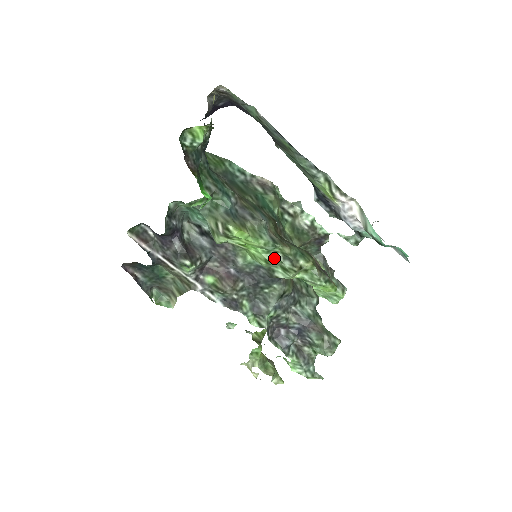
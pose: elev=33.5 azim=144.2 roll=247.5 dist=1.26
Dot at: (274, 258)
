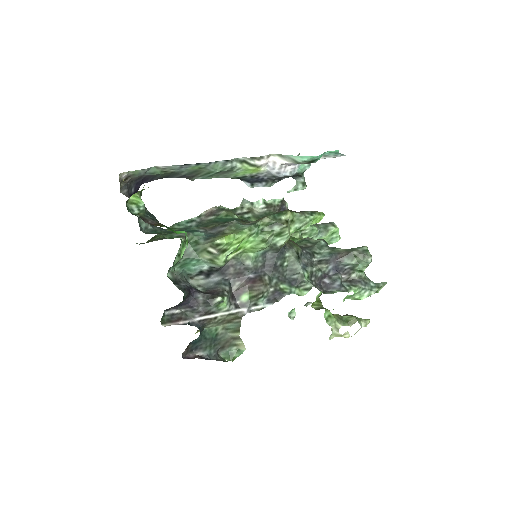
Dot at: (265, 234)
